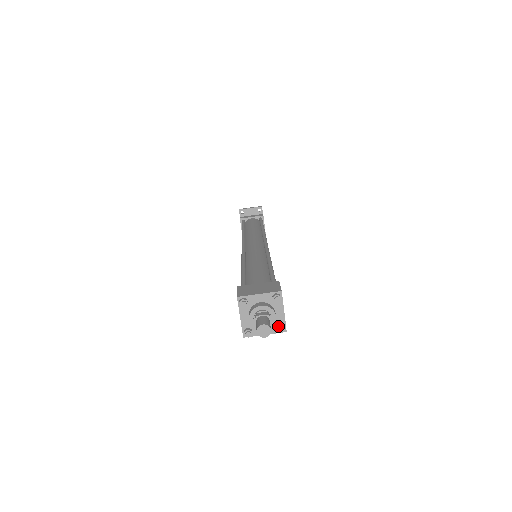
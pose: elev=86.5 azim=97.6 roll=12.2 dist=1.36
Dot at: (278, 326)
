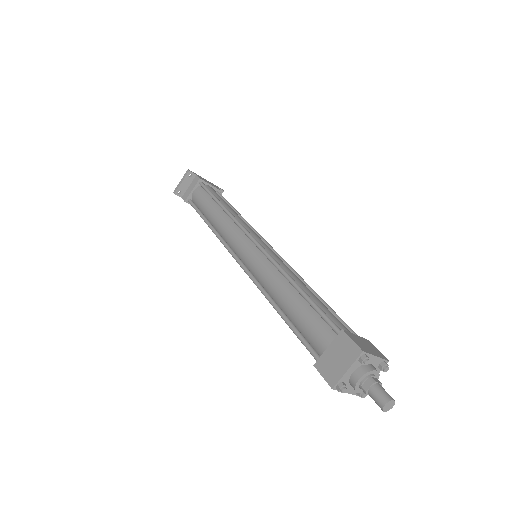
Dot at: (381, 369)
